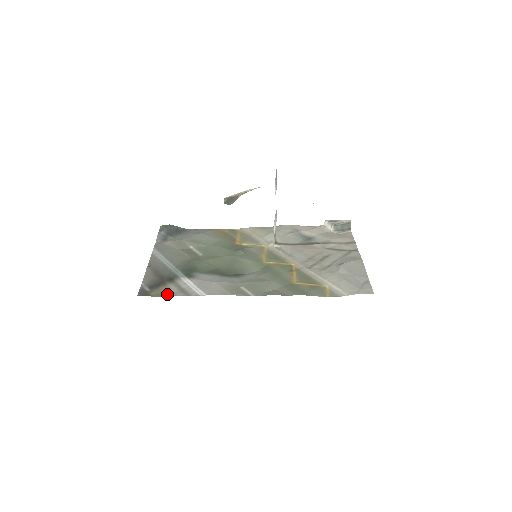
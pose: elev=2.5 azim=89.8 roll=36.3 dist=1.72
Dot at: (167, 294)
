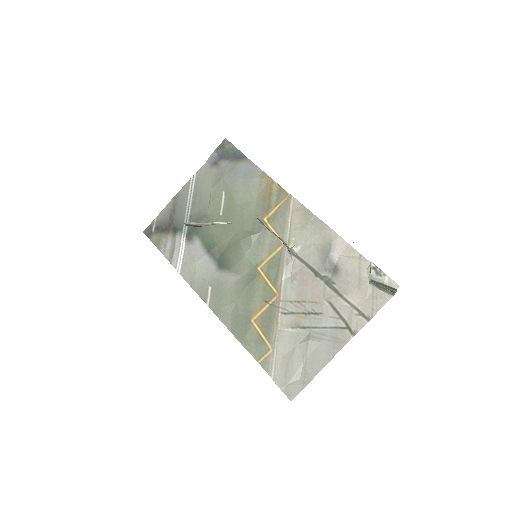
Dot at: (160, 247)
